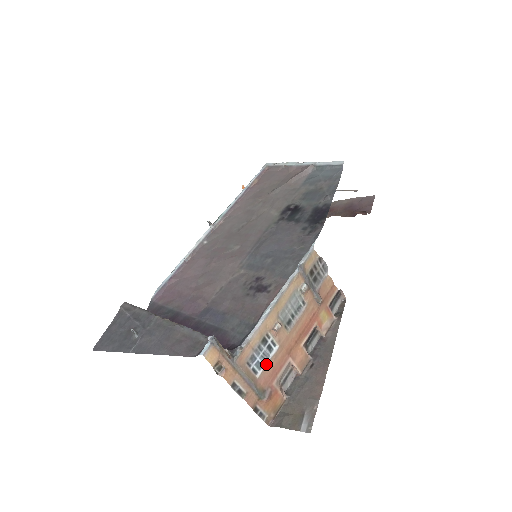
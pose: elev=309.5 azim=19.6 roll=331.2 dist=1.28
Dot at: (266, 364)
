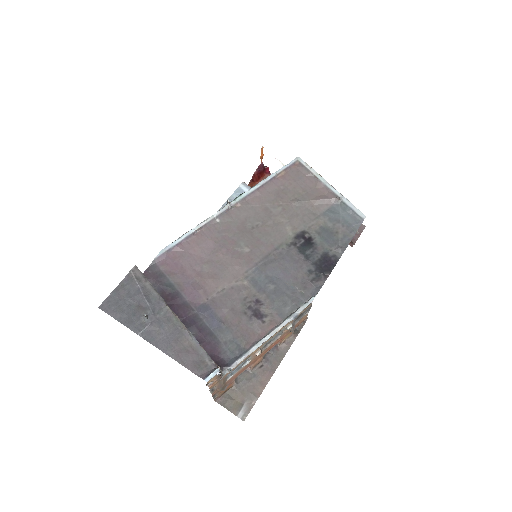
Dot at: (237, 372)
